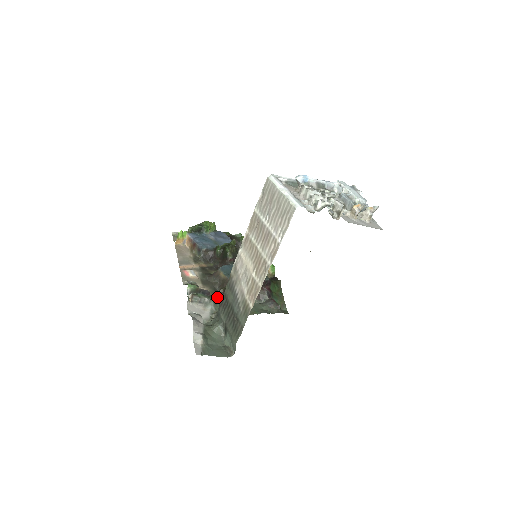
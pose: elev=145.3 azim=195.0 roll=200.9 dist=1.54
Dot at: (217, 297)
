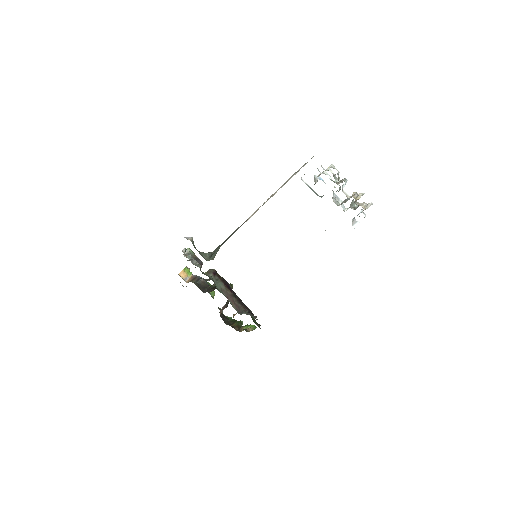
Dot at: (206, 273)
